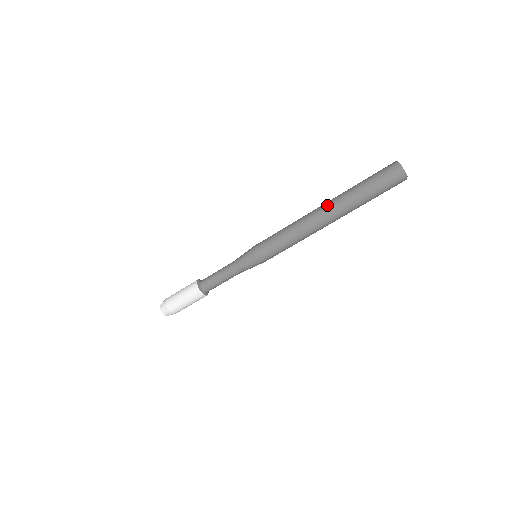
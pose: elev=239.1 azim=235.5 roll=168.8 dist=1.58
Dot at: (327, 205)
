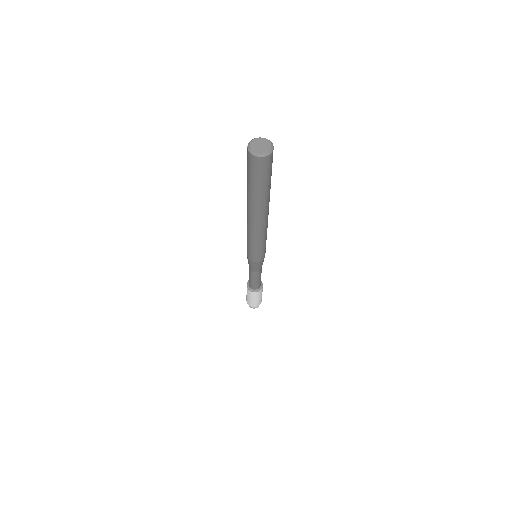
Dot at: (250, 213)
